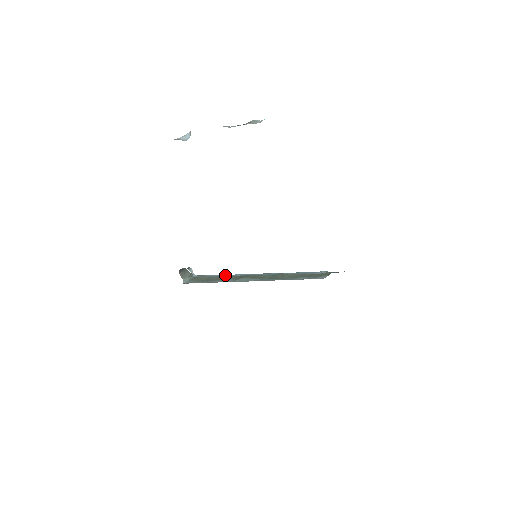
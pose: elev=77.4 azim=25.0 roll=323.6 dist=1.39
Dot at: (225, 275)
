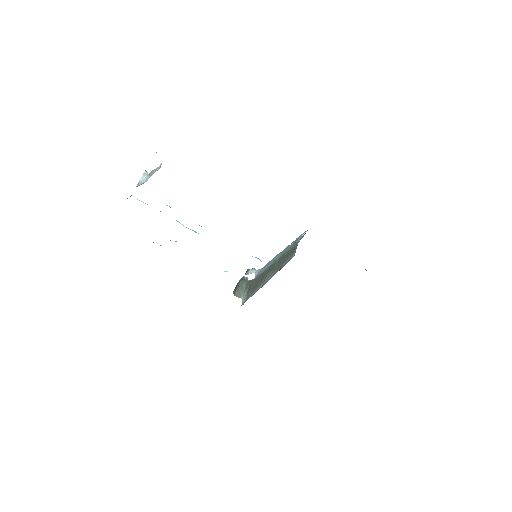
Dot at: (268, 264)
